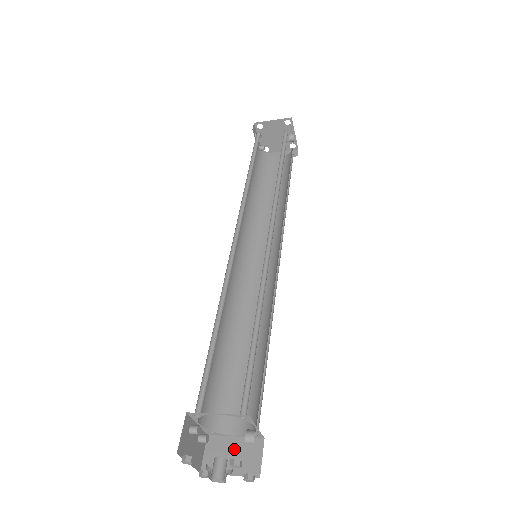
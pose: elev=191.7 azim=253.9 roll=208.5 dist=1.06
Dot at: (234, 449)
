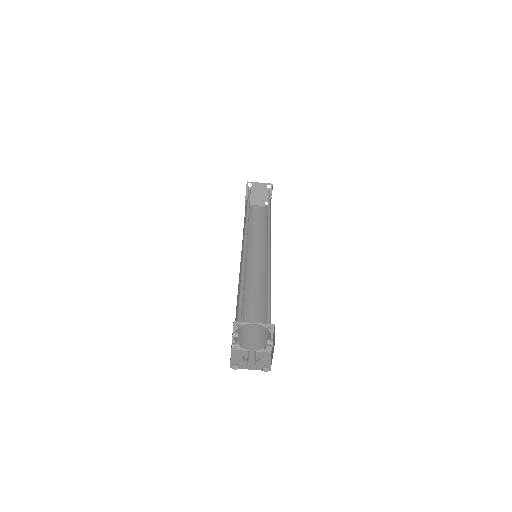
Dot at: occluded
